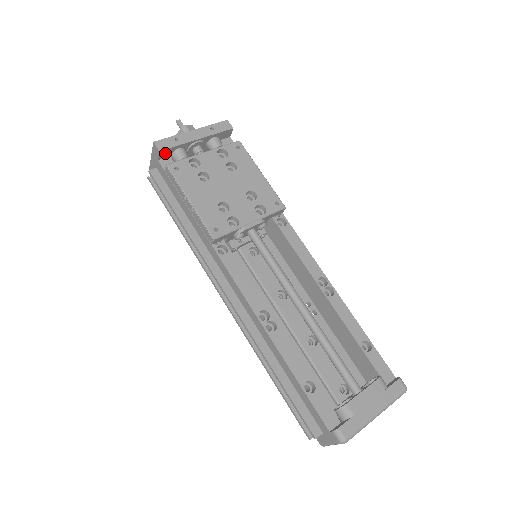
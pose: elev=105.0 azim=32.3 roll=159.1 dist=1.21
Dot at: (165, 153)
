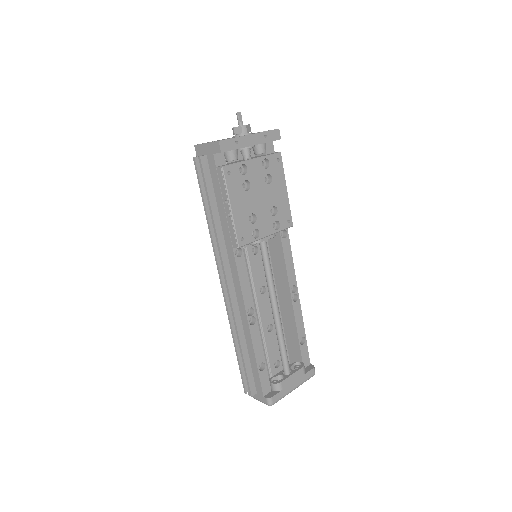
Dot at: occluded
